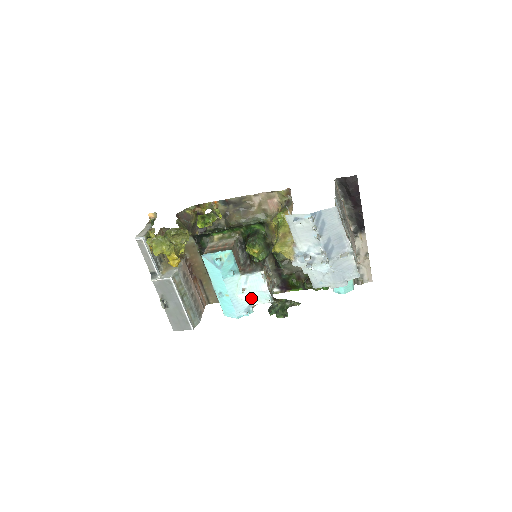
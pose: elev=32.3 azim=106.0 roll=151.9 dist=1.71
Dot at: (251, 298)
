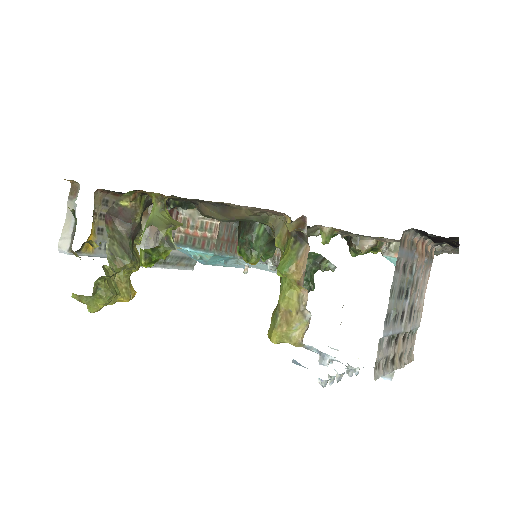
Dot at: occluded
